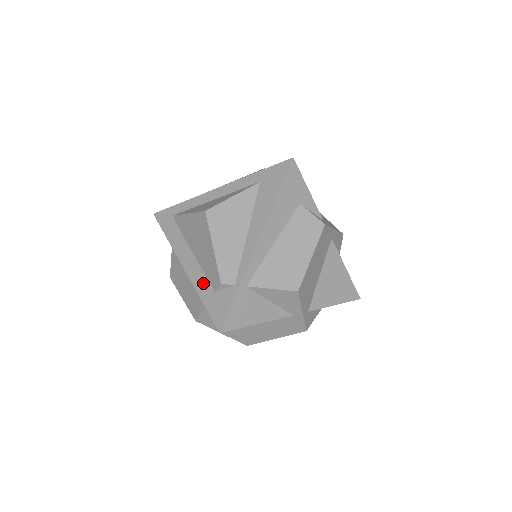
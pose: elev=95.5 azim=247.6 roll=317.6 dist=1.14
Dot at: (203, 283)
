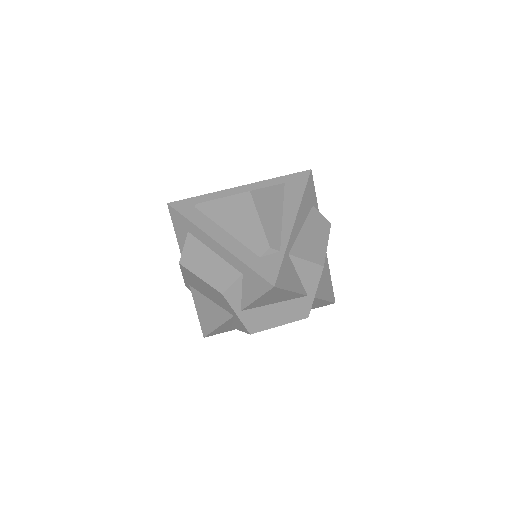
Dot at: (244, 252)
